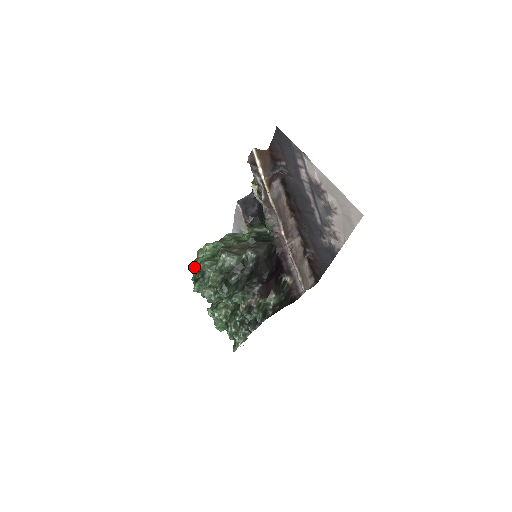
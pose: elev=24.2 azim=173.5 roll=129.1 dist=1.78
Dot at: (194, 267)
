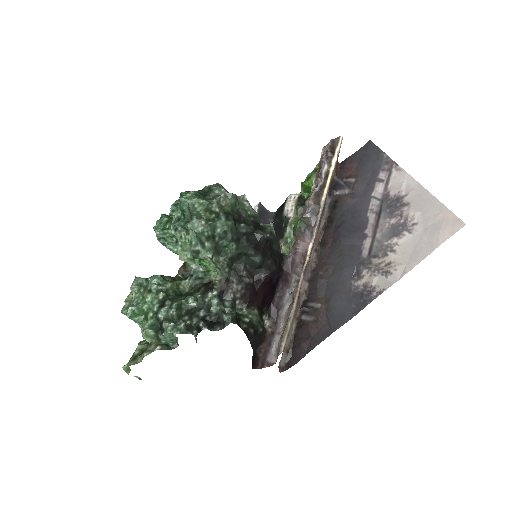
Dot at: occluded
